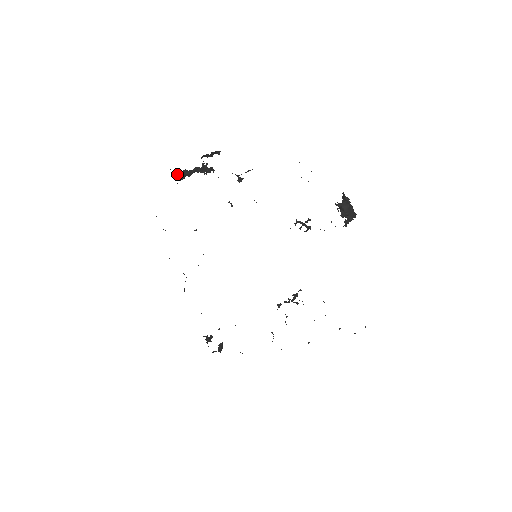
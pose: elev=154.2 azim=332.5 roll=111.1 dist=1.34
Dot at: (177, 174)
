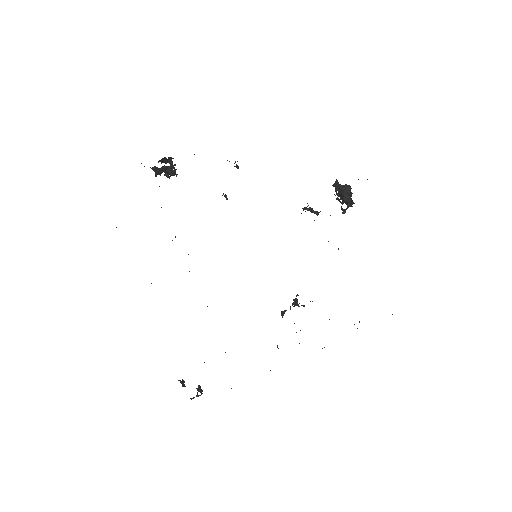
Dot at: (151, 168)
